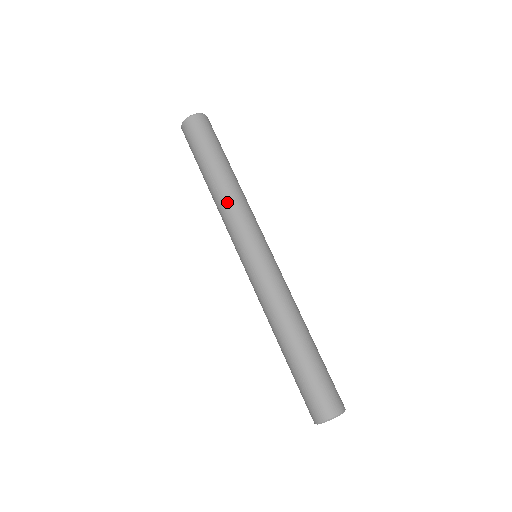
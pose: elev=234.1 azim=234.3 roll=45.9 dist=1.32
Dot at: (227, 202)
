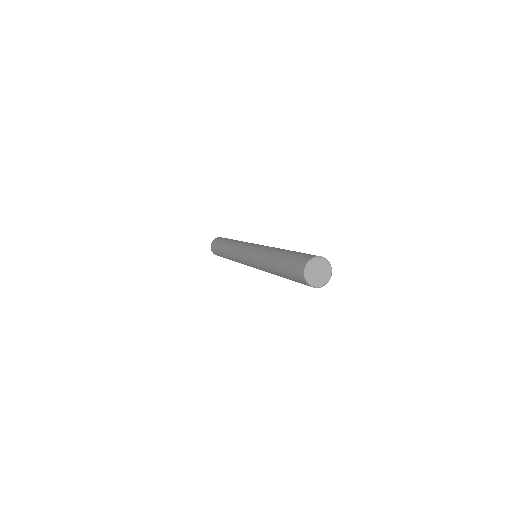
Dot at: (231, 249)
